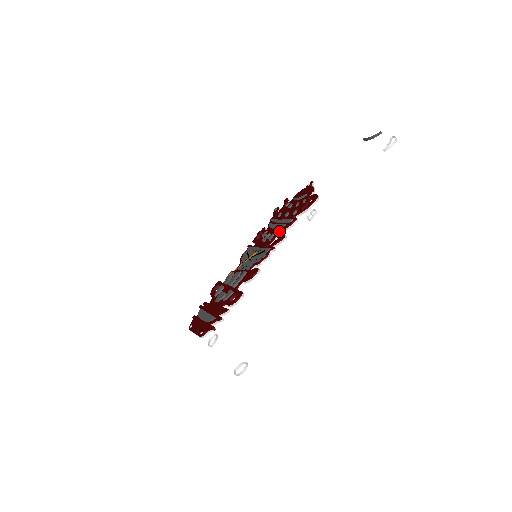
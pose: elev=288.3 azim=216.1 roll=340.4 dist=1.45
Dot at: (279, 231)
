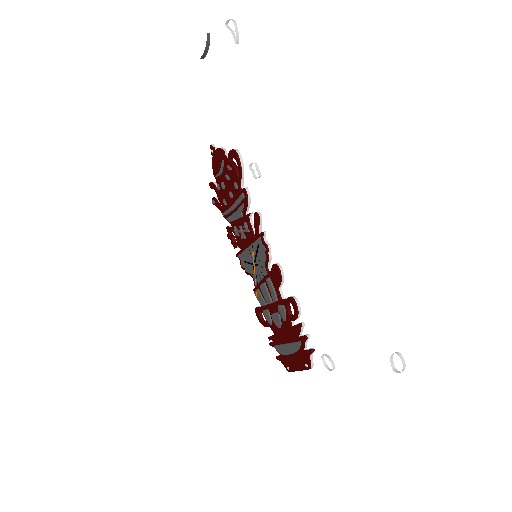
Dot at: (245, 215)
